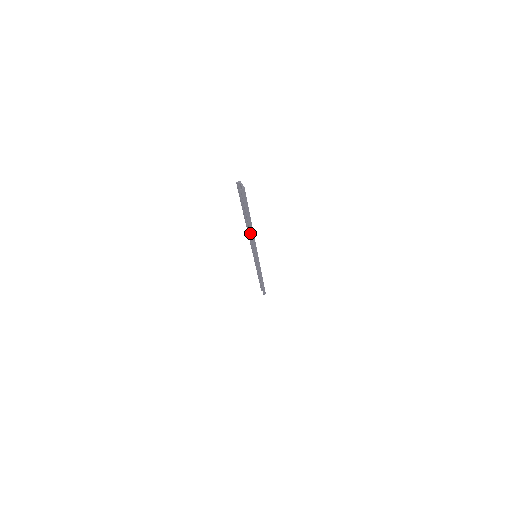
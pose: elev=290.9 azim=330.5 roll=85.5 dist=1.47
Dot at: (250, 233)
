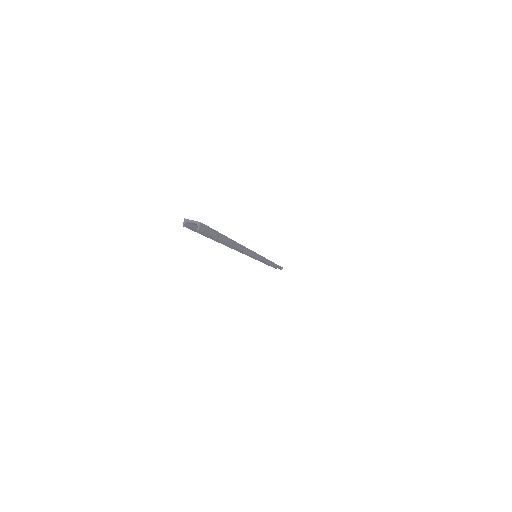
Dot at: occluded
